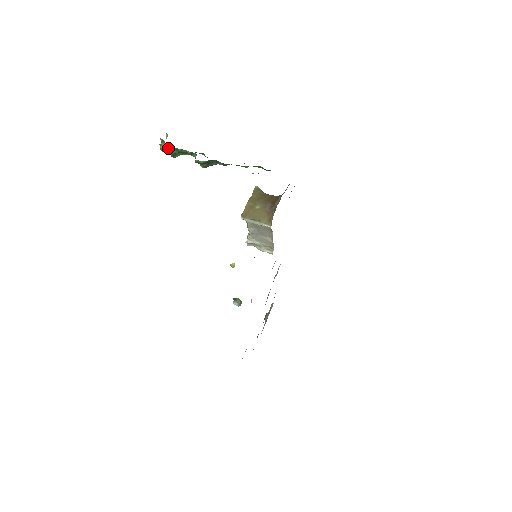
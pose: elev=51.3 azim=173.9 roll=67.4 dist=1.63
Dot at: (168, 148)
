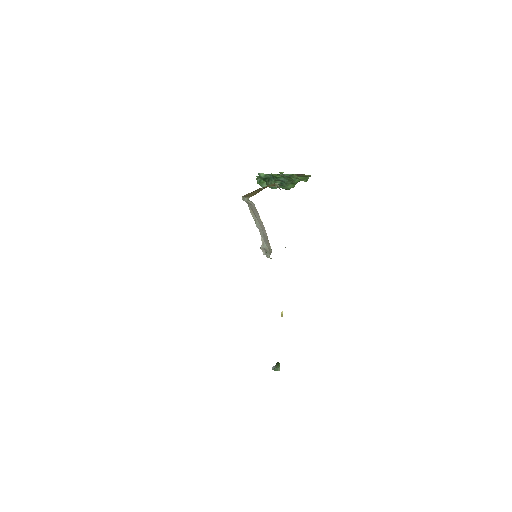
Dot at: (258, 177)
